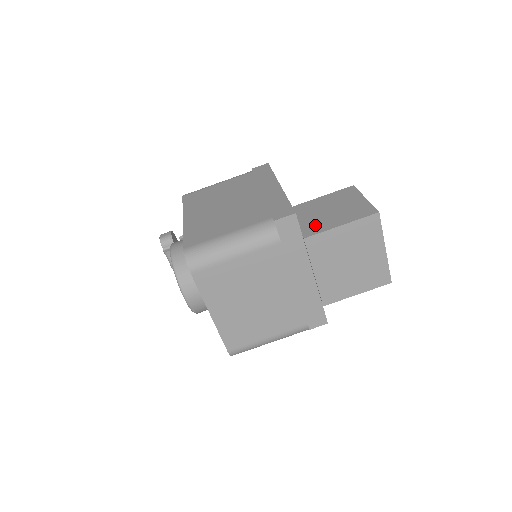
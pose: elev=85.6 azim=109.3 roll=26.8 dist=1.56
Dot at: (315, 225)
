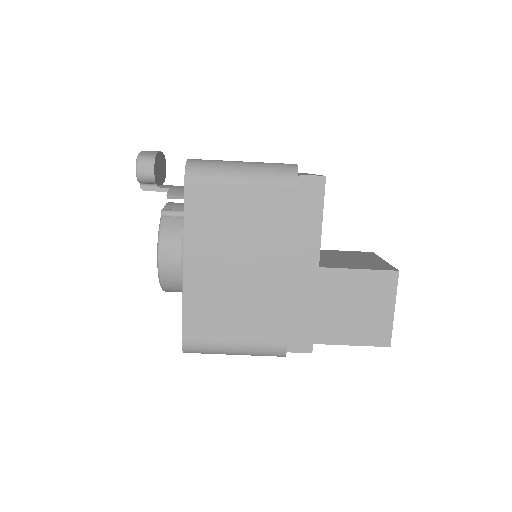
Dot at: (327, 328)
